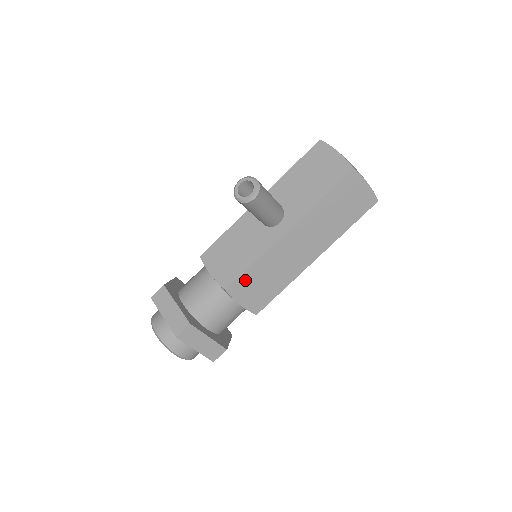
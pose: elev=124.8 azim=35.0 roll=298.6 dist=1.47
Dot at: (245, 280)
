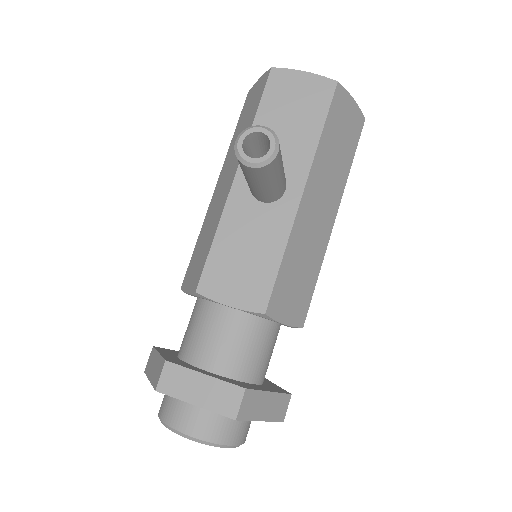
Dot at: (280, 287)
